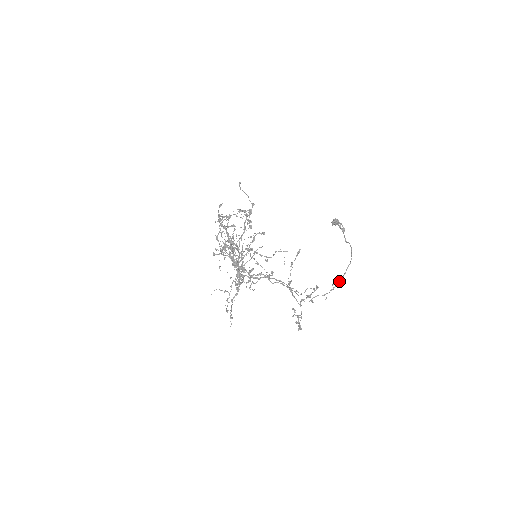
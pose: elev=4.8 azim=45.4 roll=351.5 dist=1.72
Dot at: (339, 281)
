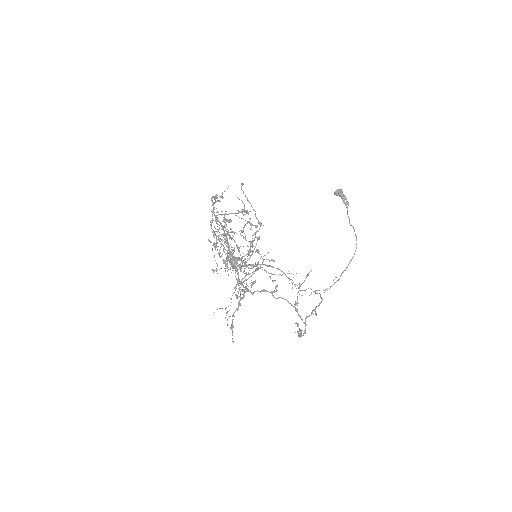
Dot at: (340, 275)
